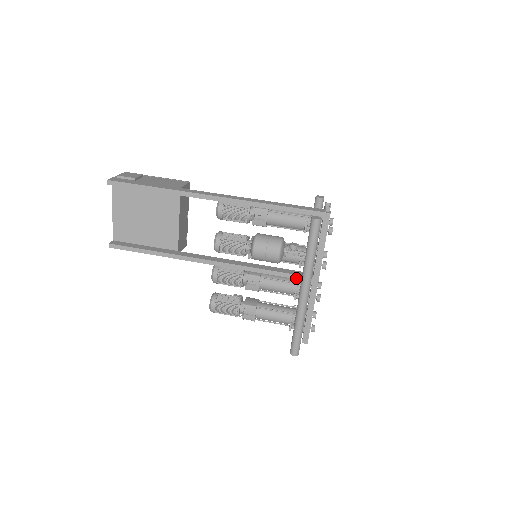
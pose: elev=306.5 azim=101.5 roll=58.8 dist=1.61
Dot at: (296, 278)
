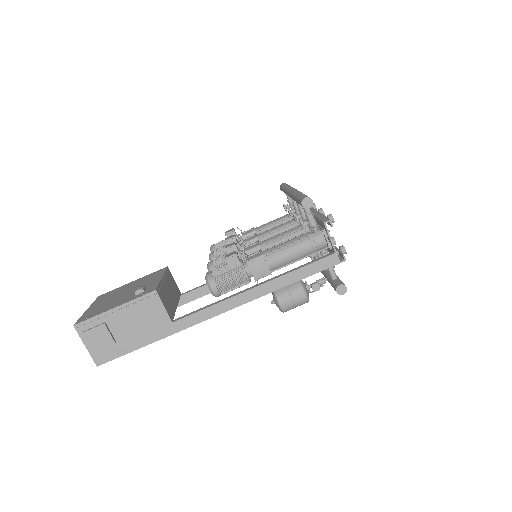
Dot at: occluded
